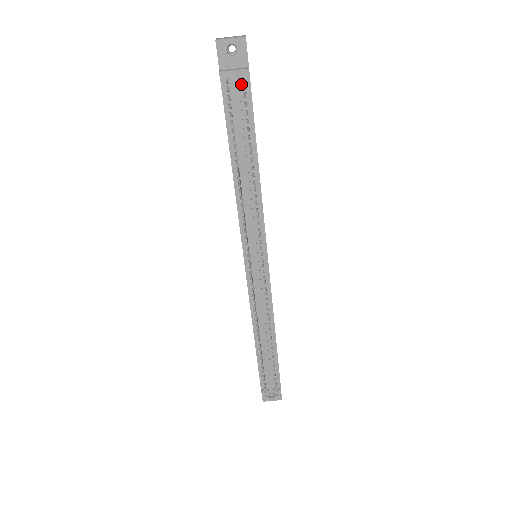
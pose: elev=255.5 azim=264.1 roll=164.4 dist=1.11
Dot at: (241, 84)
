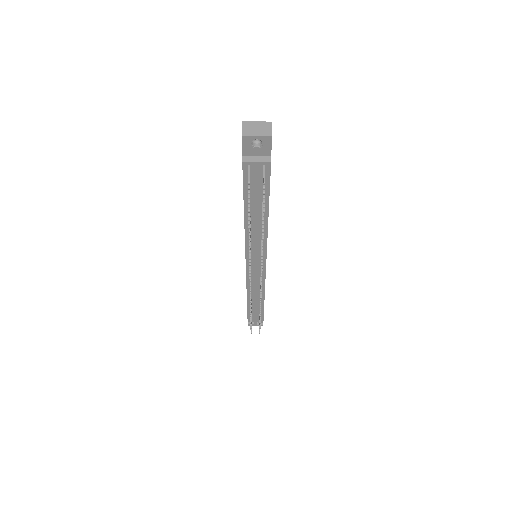
Dot at: (262, 169)
